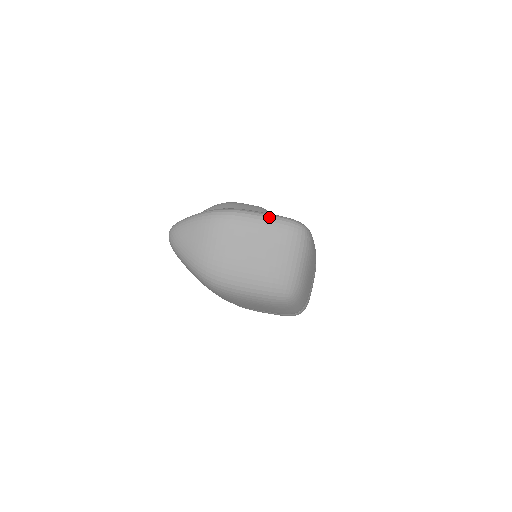
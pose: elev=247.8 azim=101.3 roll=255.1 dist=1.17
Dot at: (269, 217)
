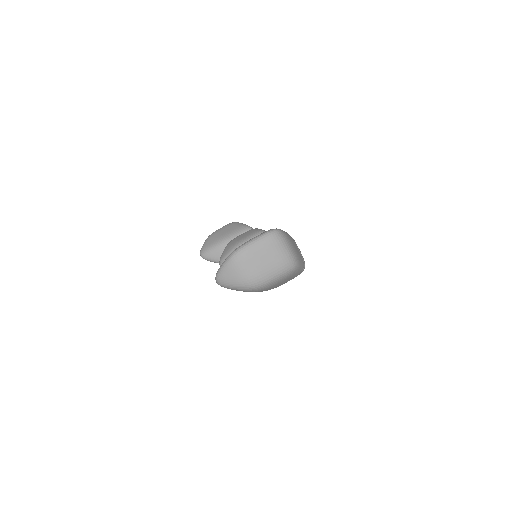
Dot at: (257, 239)
